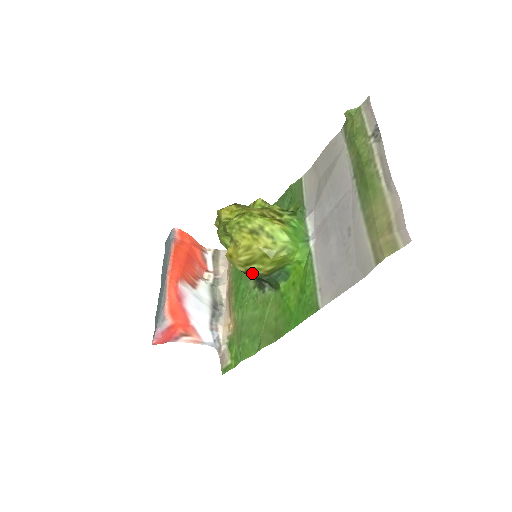
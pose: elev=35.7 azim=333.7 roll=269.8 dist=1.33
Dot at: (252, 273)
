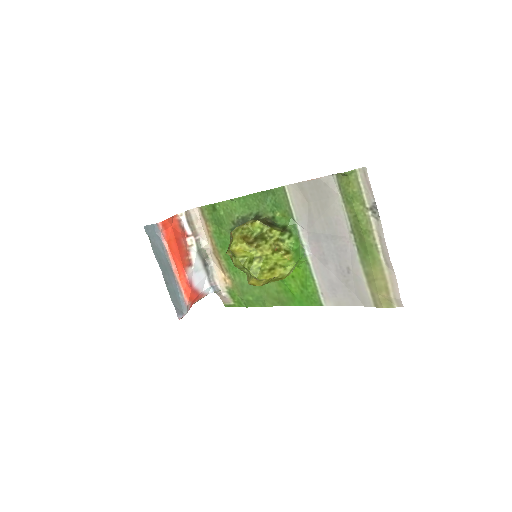
Dot at: occluded
